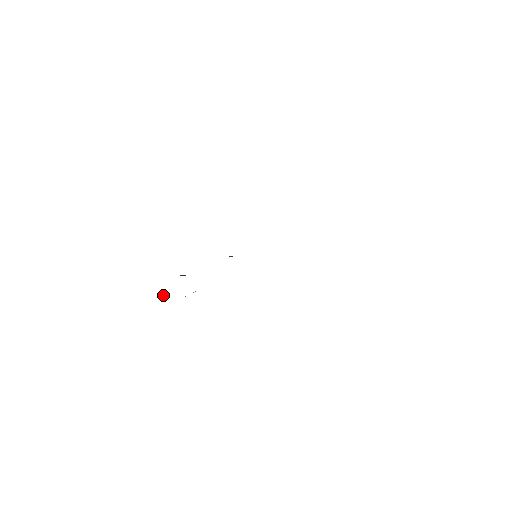
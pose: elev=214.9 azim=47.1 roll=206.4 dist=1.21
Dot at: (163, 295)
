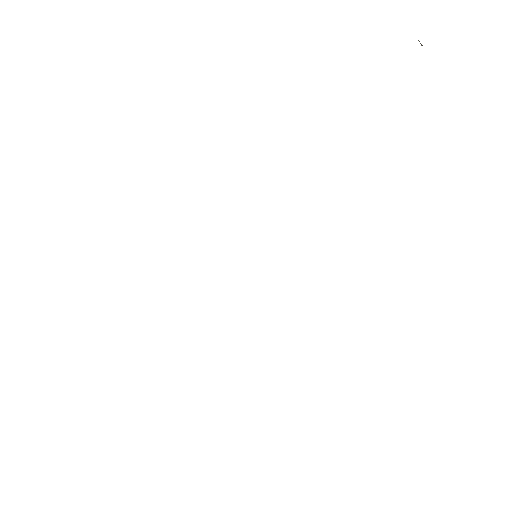
Dot at: occluded
